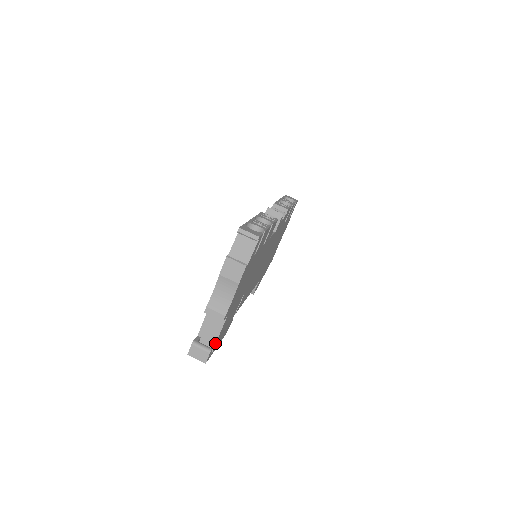
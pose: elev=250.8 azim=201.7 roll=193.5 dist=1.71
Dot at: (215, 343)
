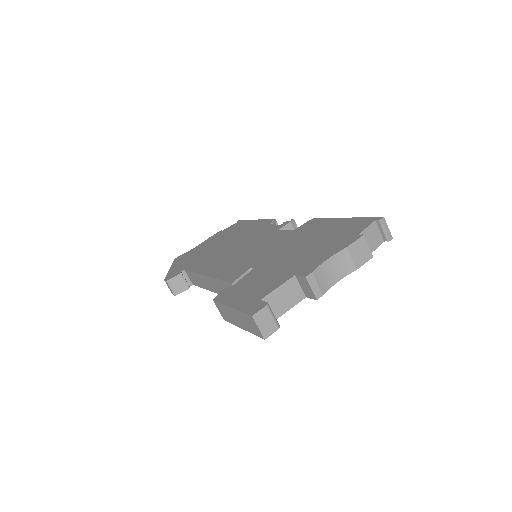
Dot at: occluded
